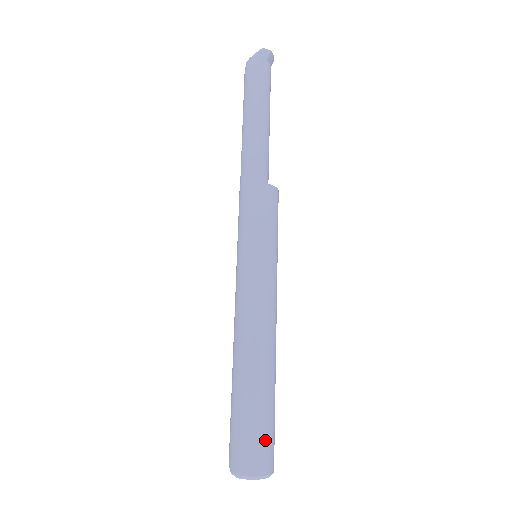
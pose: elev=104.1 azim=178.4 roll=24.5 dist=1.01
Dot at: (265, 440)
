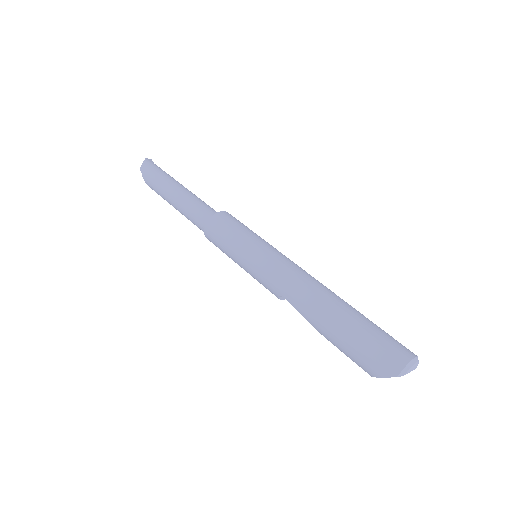
Dot at: (390, 336)
